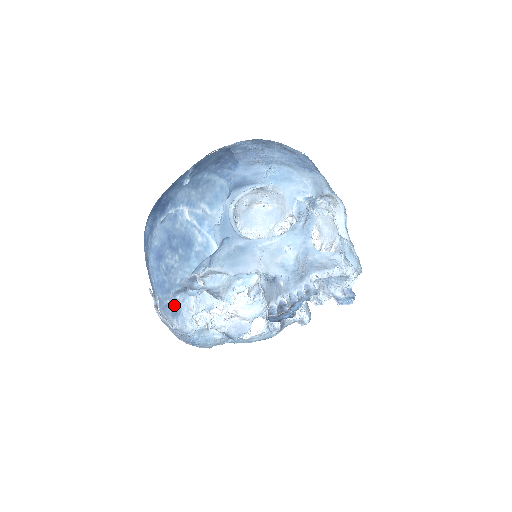
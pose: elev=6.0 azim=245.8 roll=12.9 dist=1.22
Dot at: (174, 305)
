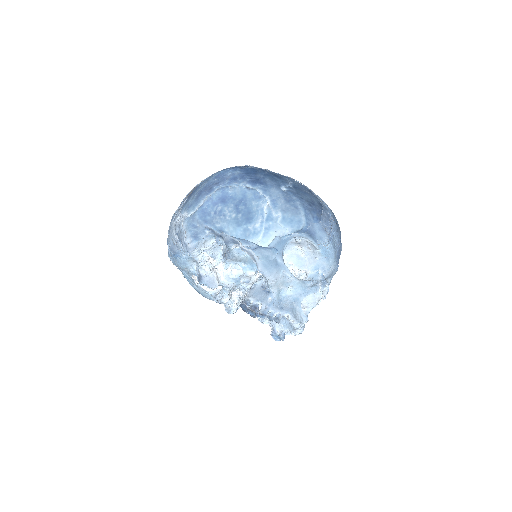
Dot at: (200, 232)
